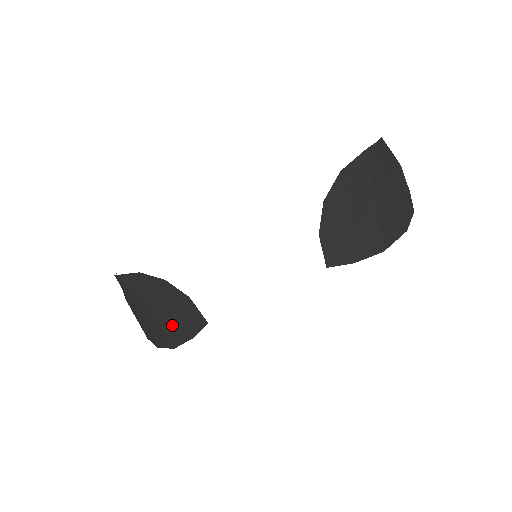
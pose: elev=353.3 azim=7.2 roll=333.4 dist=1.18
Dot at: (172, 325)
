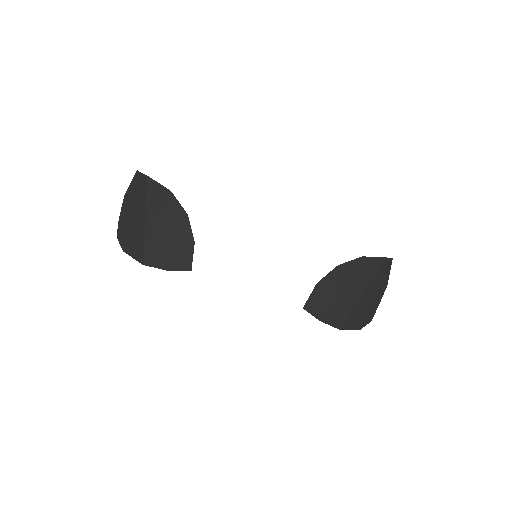
Dot at: (159, 248)
